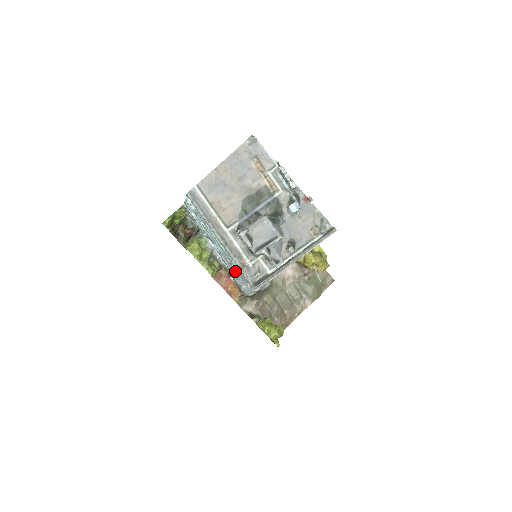
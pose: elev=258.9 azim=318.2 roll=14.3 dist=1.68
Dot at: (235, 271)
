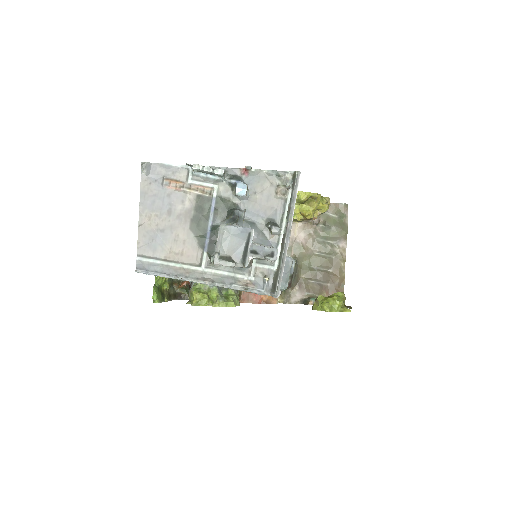
Dot at: occluded
